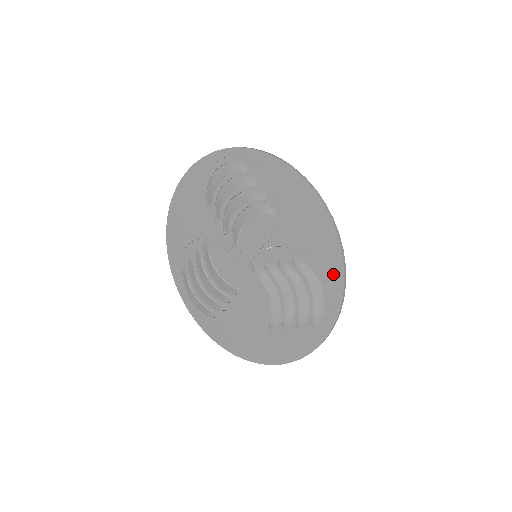
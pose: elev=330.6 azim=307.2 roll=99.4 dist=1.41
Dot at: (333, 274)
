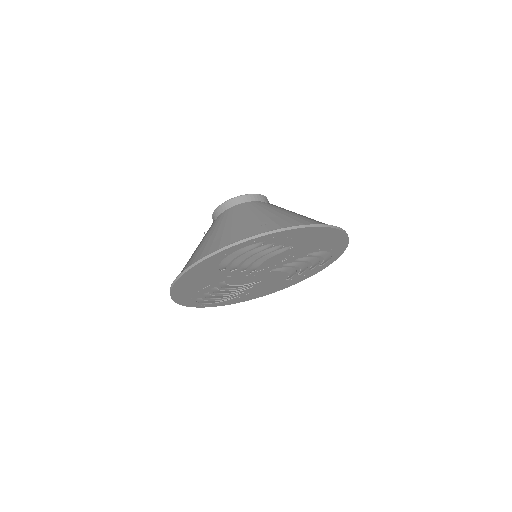
Dot at: (340, 246)
